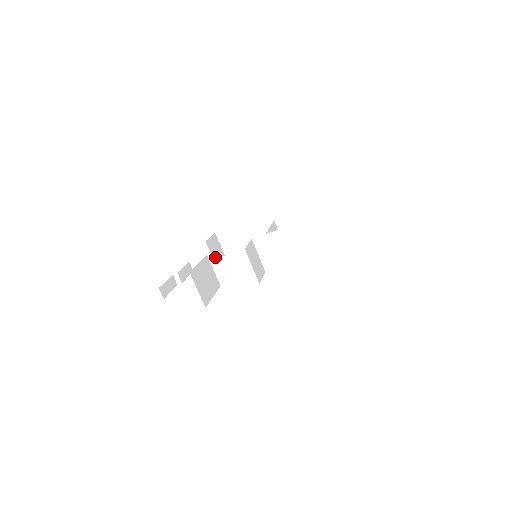
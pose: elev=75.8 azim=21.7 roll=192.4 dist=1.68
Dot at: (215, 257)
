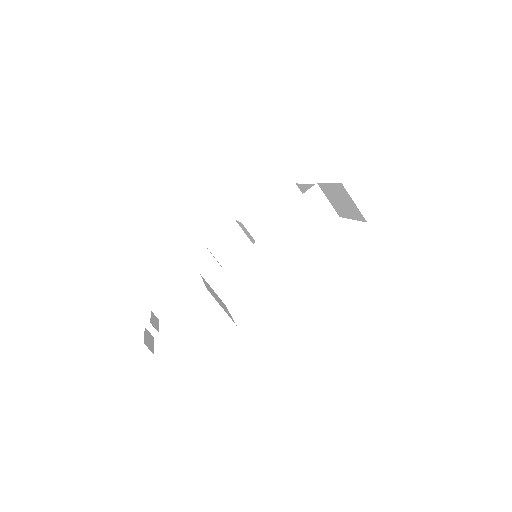
Dot at: occluded
